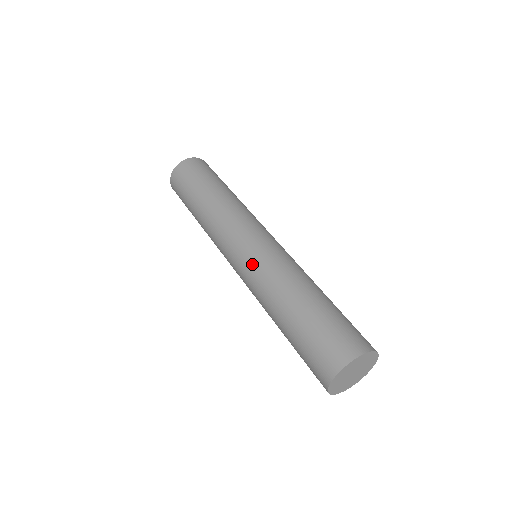
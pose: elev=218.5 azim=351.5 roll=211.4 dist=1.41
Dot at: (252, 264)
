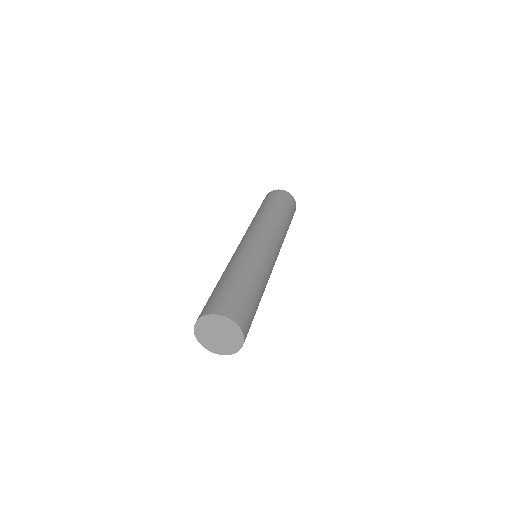
Dot at: occluded
